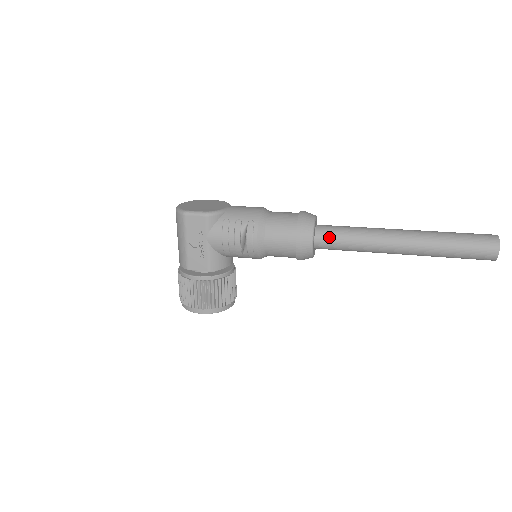
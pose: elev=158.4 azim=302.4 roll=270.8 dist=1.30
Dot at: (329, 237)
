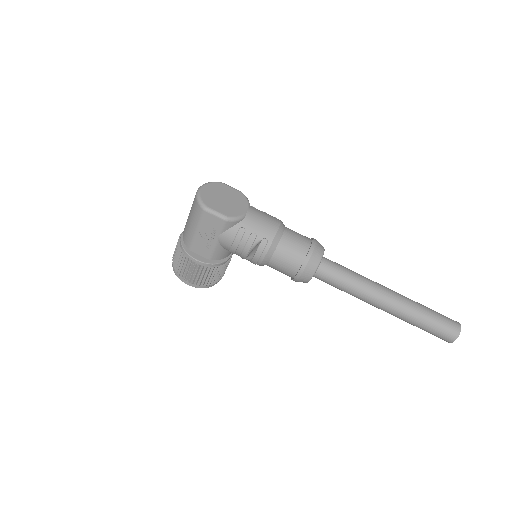
Dot at: (328, 276)
